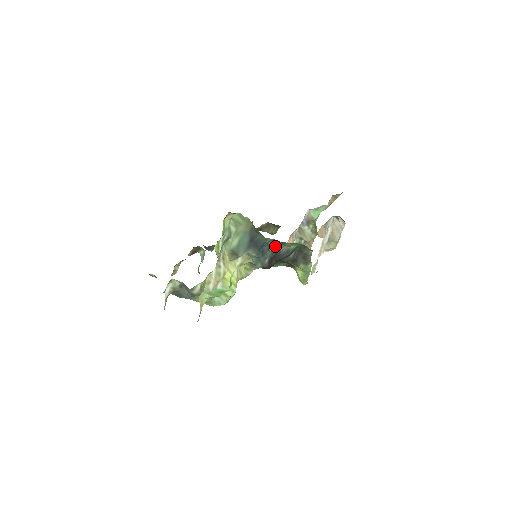
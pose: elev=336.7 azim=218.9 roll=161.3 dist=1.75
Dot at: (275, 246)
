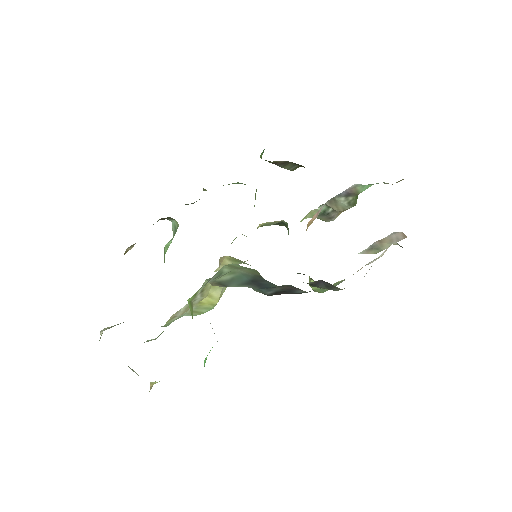
Dot at: (289, 286)
